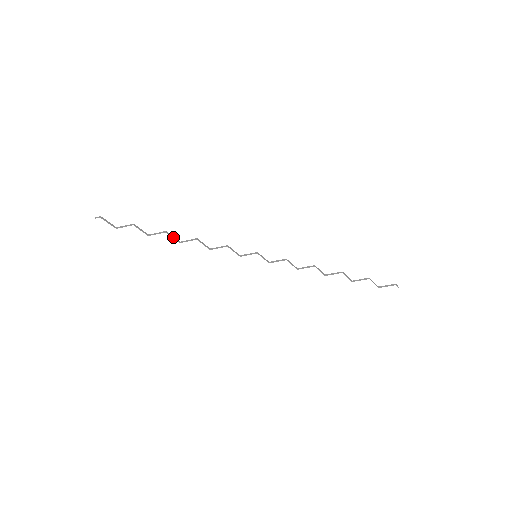
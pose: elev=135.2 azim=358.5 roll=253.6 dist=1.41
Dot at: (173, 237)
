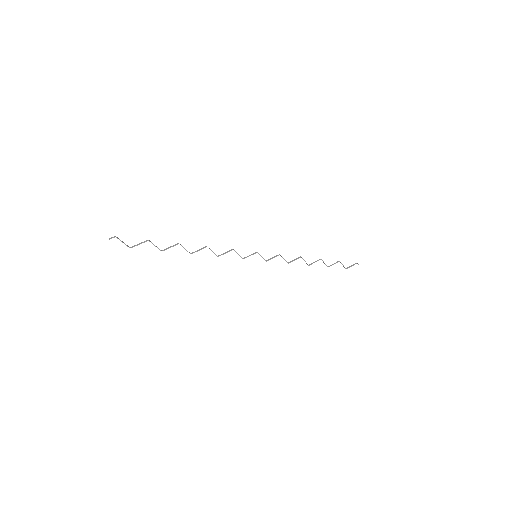
Dot at: (185, 249)
